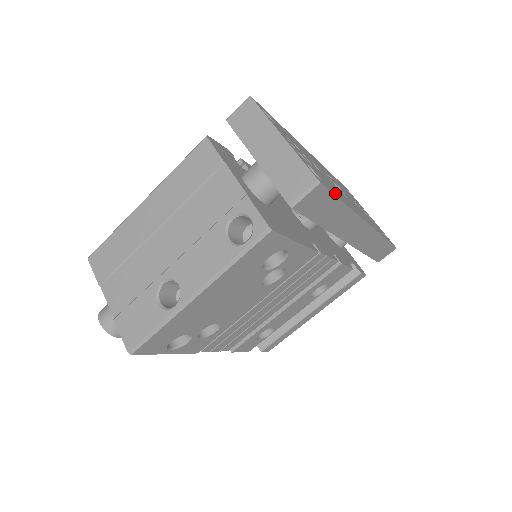
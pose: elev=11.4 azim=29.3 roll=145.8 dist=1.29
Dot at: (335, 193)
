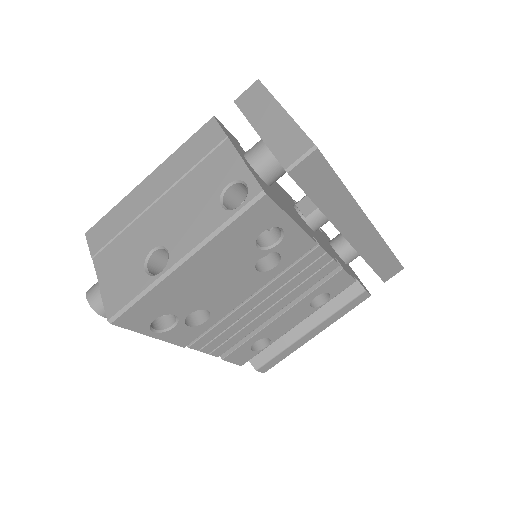
Dot at: occluded
